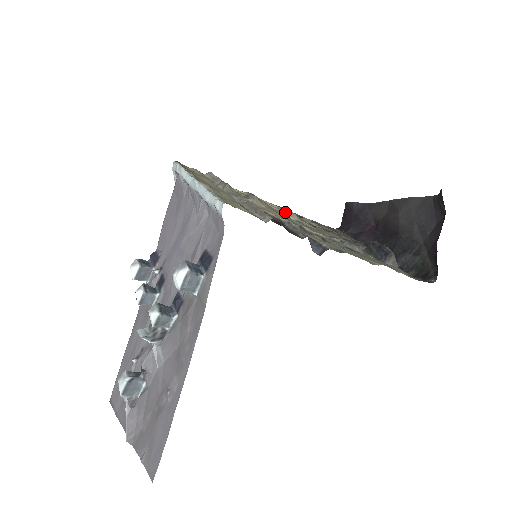
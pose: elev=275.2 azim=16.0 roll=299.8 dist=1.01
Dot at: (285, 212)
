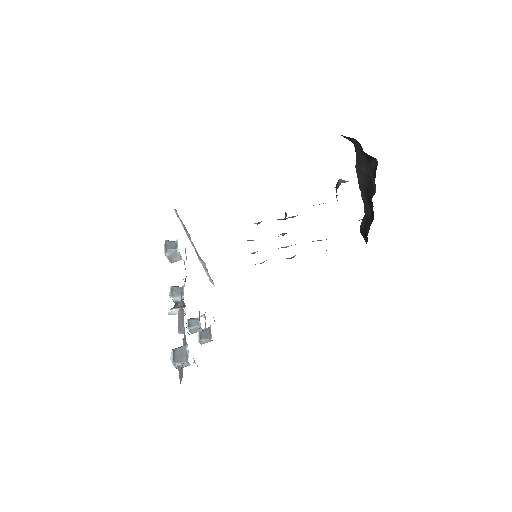
Dot at: occluded
